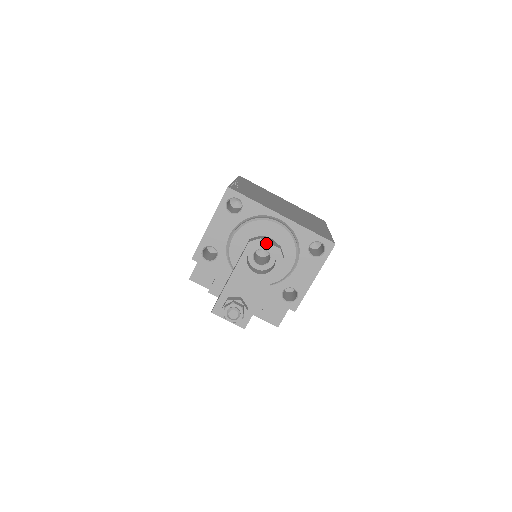
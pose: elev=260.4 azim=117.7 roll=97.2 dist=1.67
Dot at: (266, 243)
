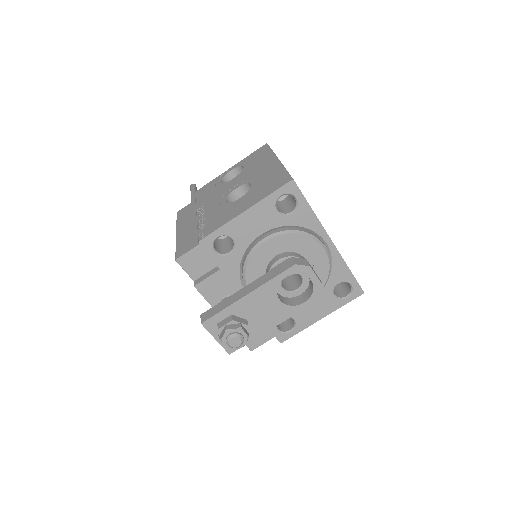
Dot at: (313, 274)
